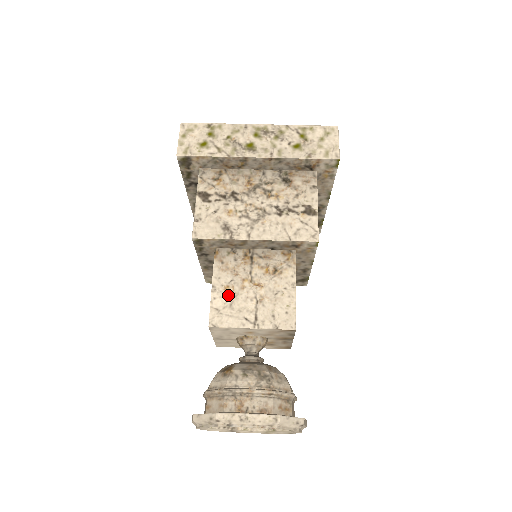
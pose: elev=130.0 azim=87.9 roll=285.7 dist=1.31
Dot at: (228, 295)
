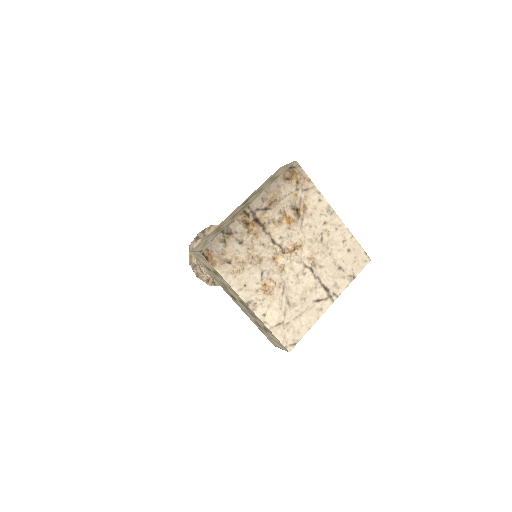
Dot at: occluded
